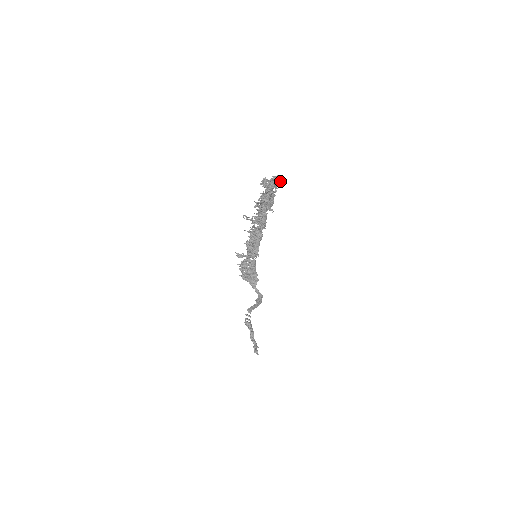
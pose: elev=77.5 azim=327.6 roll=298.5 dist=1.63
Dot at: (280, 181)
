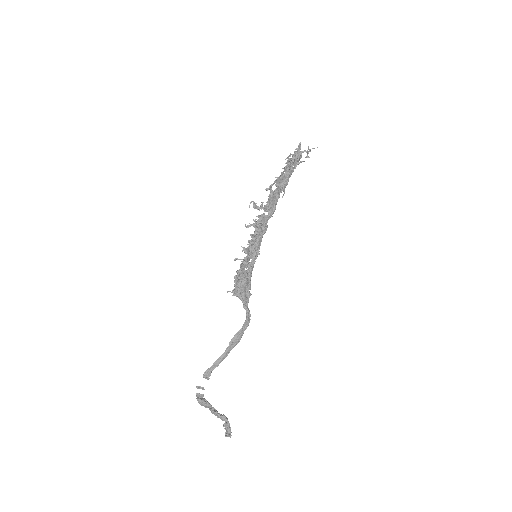
Dot at: (301, 157)
